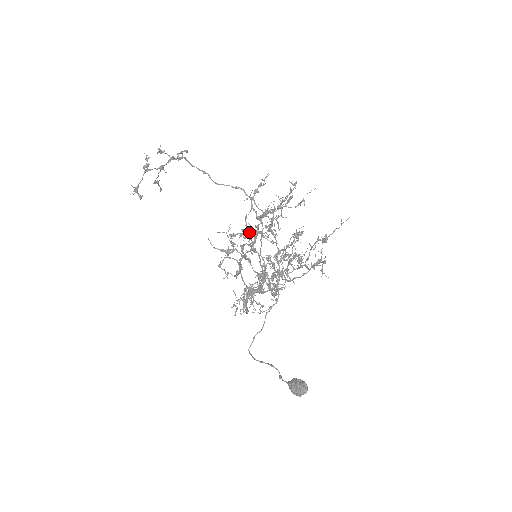
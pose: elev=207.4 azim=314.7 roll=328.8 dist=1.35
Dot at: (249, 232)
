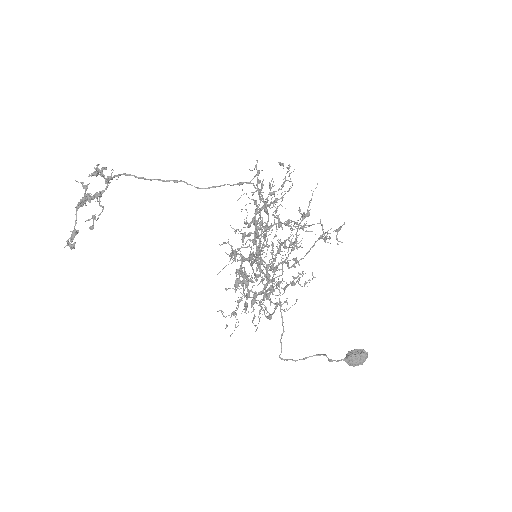
Dot at: (288, 223)
